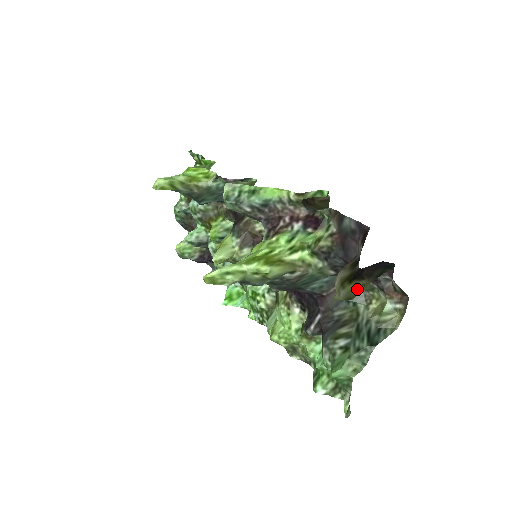
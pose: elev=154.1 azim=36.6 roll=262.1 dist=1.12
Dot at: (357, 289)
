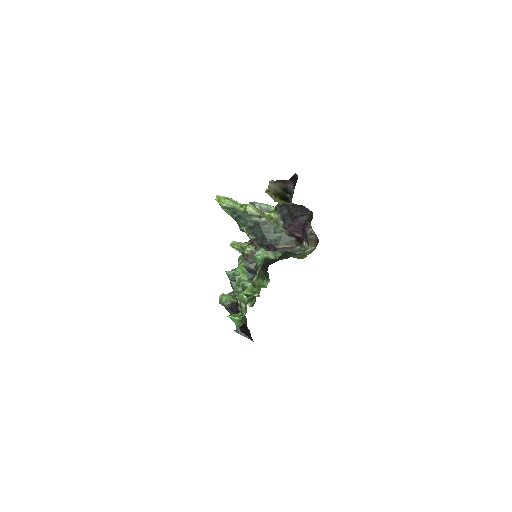
Dot at: occluded
